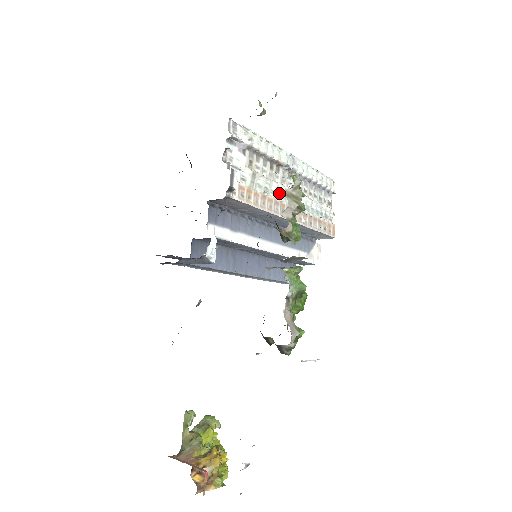
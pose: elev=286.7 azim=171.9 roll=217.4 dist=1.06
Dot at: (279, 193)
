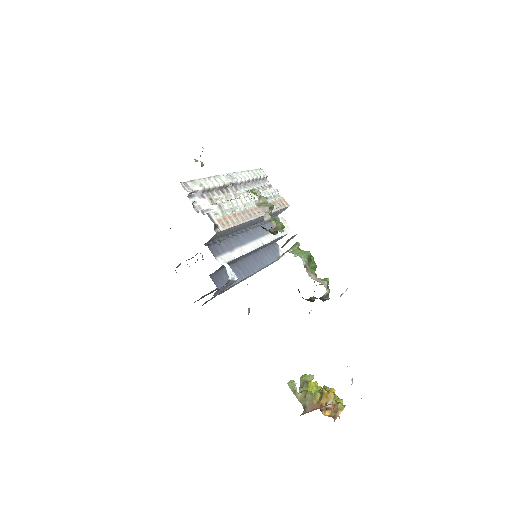
Dot at: (240, 205)
